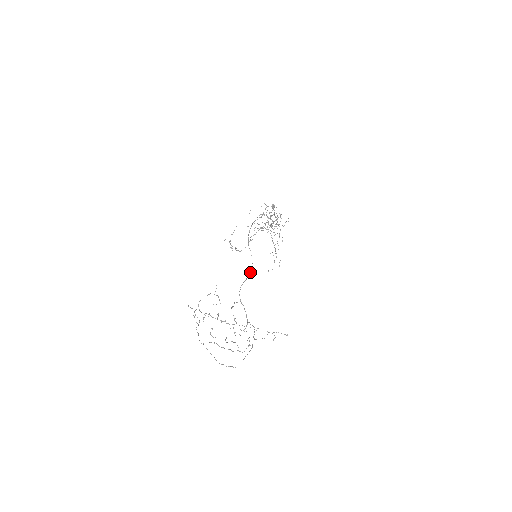
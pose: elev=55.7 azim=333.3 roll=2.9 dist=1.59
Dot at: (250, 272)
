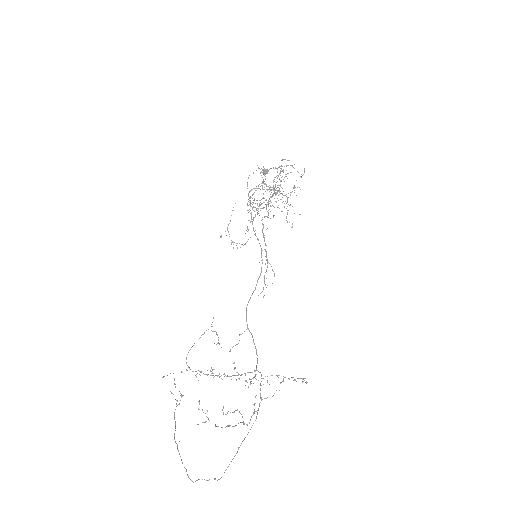
Dot at: (260, 275)
